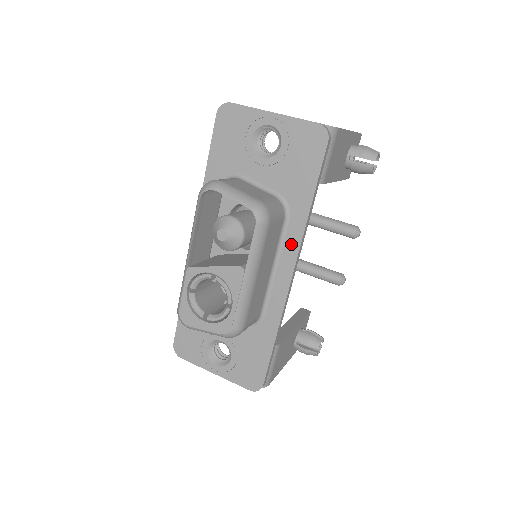
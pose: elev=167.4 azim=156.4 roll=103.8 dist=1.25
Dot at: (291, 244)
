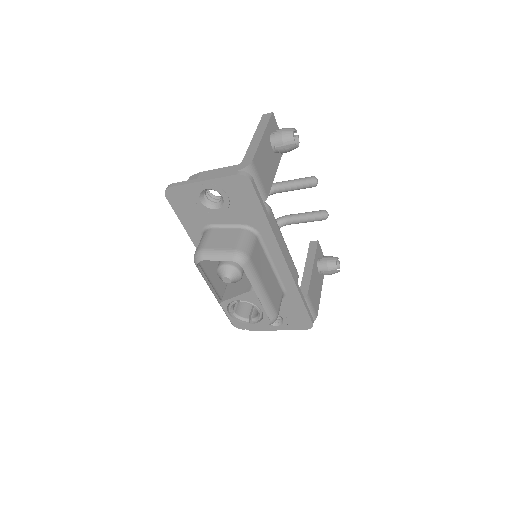
Dot at: (273, 248)
